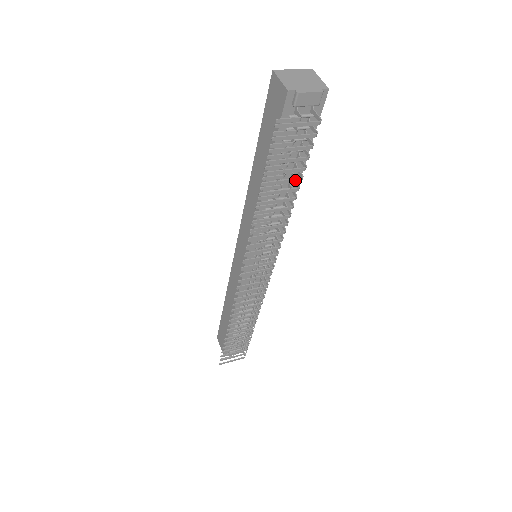
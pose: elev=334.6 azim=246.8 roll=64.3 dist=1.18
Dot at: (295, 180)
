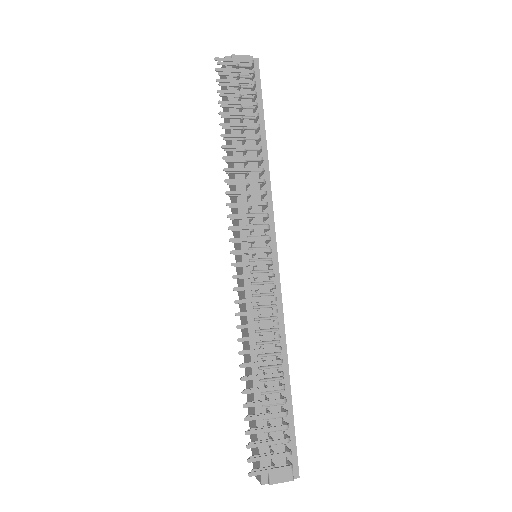
Dot at: (251, 114)
